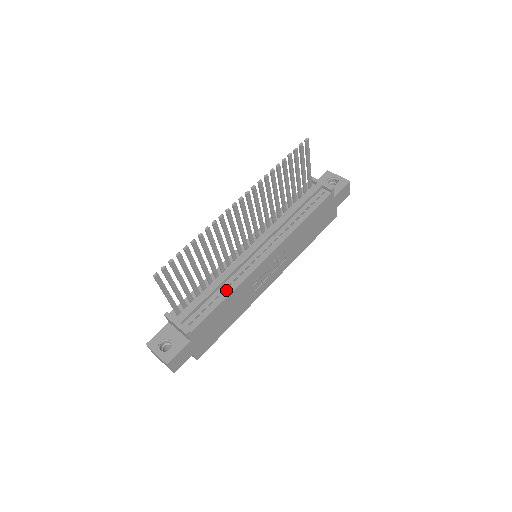
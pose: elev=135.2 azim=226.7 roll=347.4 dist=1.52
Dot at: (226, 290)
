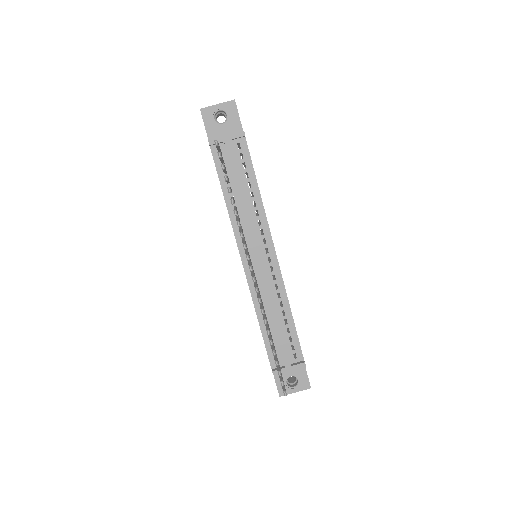
Dot at: (284, 310)
